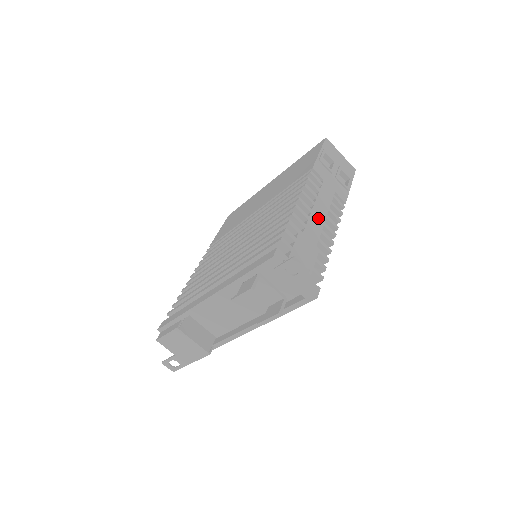
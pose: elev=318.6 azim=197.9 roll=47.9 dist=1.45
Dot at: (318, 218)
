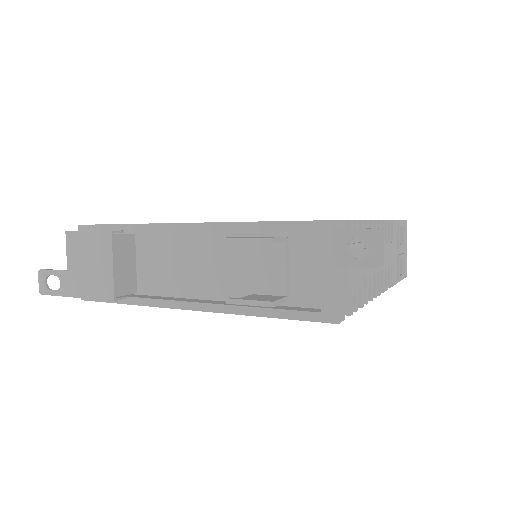
Dot at: occluded
